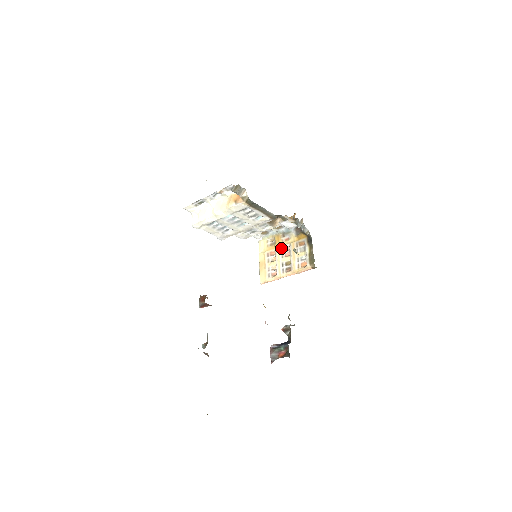
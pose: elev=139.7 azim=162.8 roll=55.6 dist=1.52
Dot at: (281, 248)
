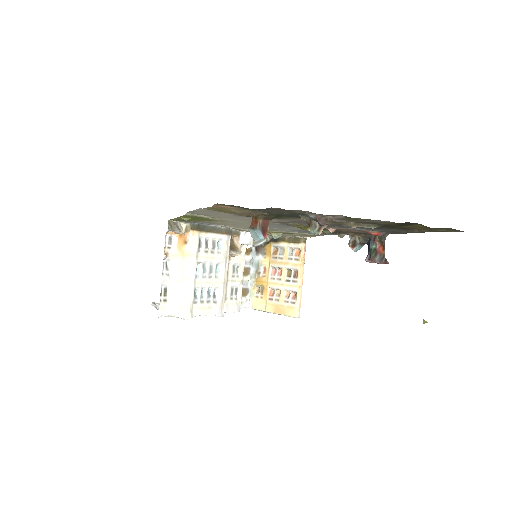
Dot at: (270, 279)
